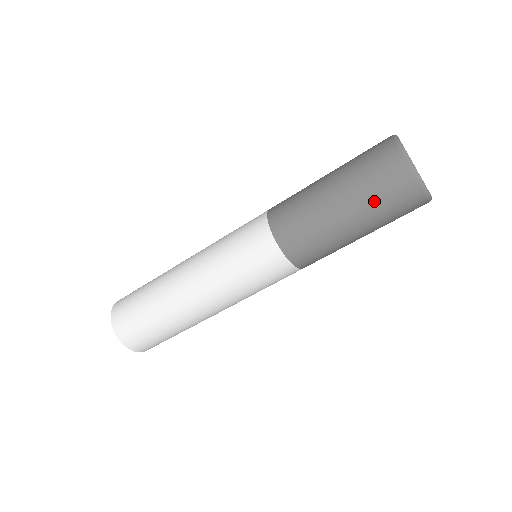
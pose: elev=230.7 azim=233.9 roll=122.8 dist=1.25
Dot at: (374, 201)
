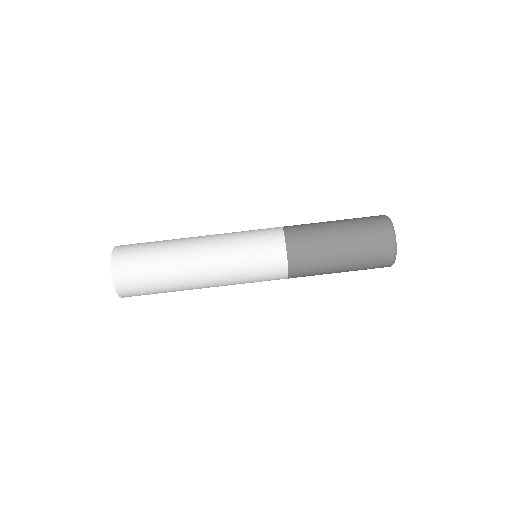
Dot at: (364, 253)
